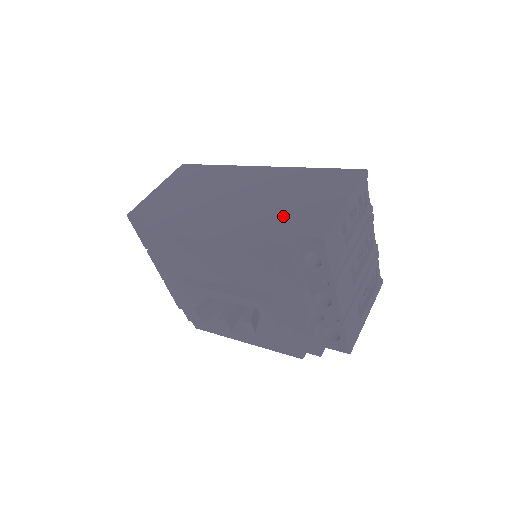
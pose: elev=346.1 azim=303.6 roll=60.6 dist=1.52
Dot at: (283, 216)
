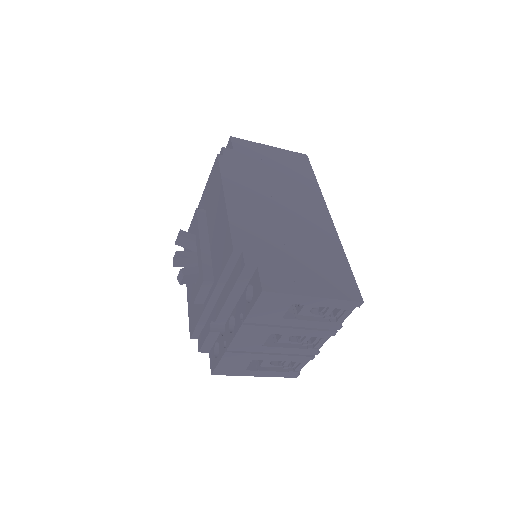
Dot at: (277, 252)
